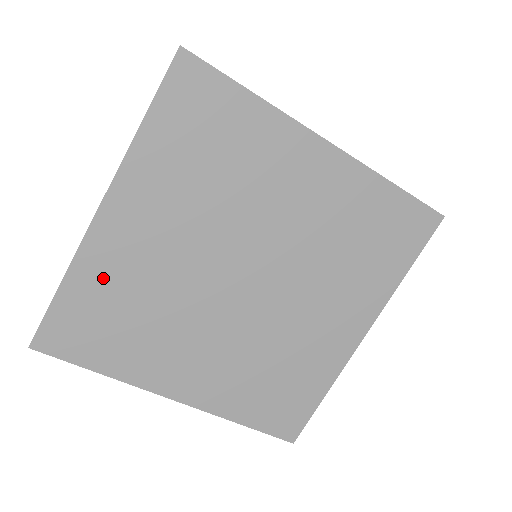
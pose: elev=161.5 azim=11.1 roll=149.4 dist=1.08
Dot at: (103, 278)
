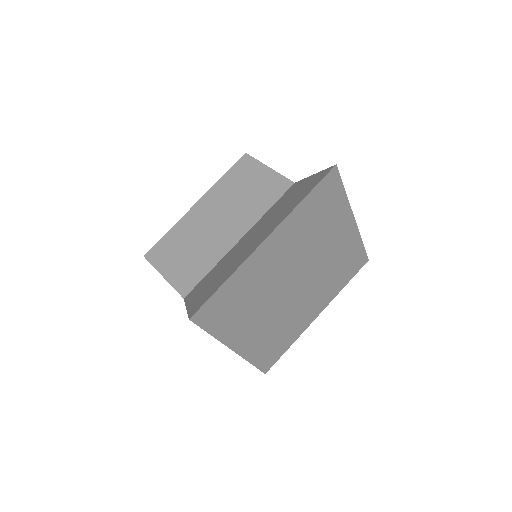
Dot at: (244, 279)
